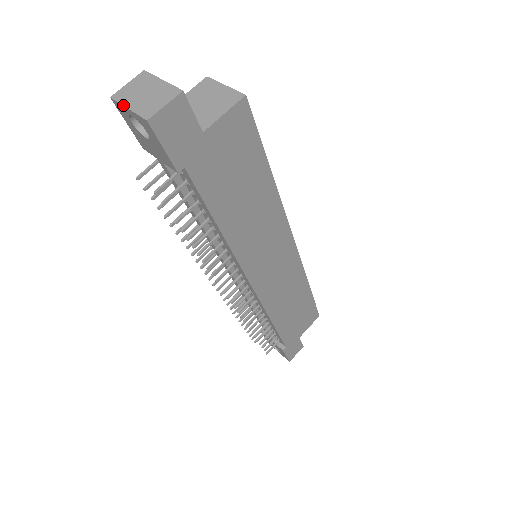
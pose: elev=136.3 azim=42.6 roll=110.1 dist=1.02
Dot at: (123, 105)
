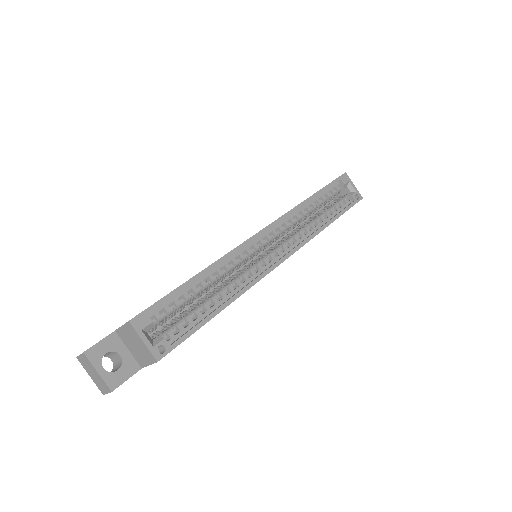
Dot at: occluded
